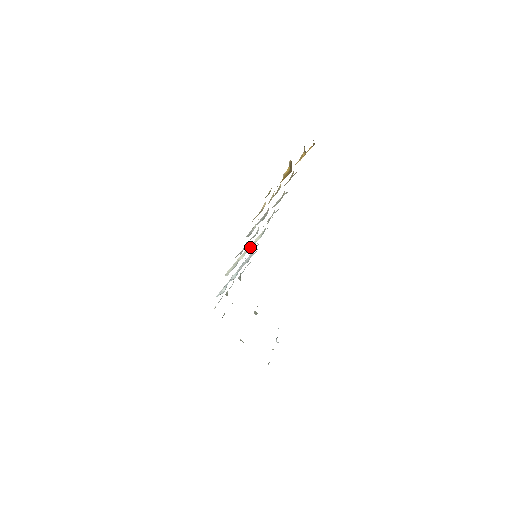
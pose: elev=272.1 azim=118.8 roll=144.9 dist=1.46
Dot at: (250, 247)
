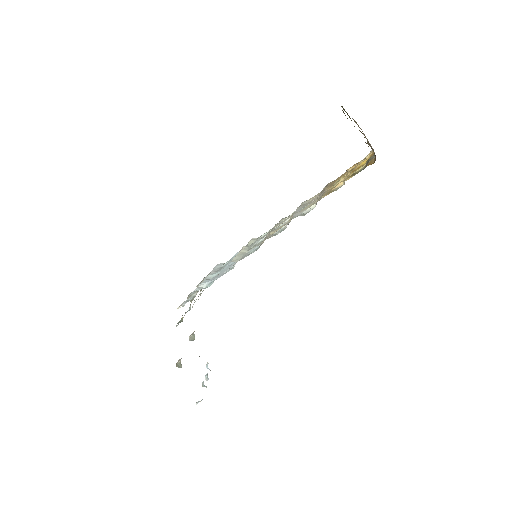
Dot at: (248, 246)
